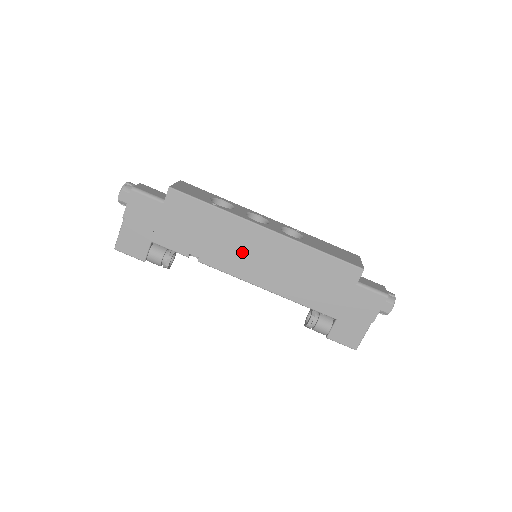
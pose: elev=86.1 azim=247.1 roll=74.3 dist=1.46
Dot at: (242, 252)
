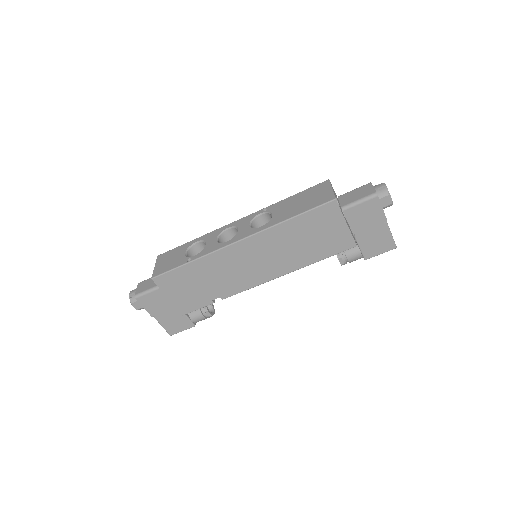
Dot at: (241, 269)
